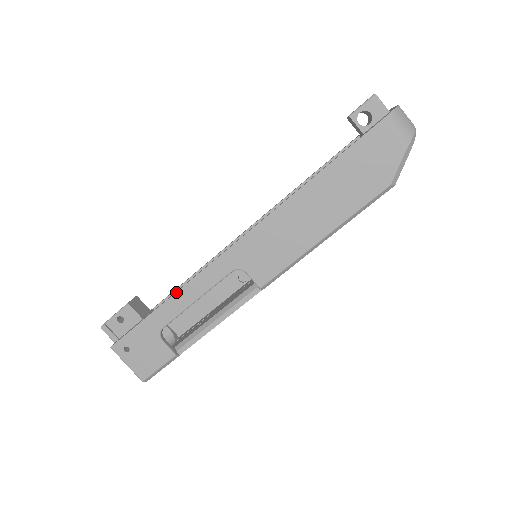
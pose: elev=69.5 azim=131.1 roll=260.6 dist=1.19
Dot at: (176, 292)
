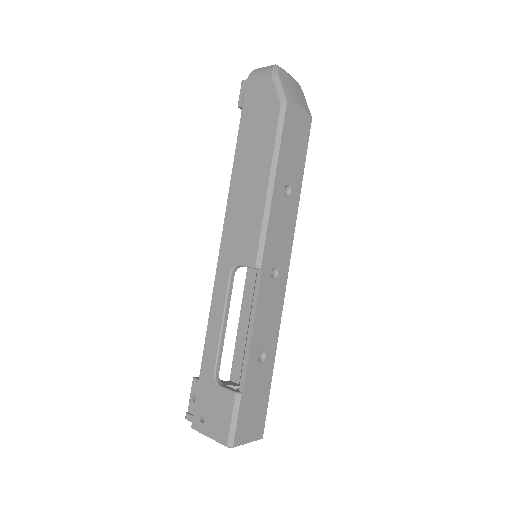
Dot at: (207, 330)
